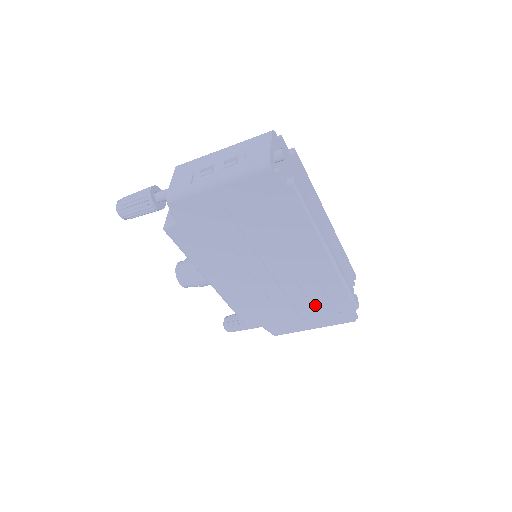
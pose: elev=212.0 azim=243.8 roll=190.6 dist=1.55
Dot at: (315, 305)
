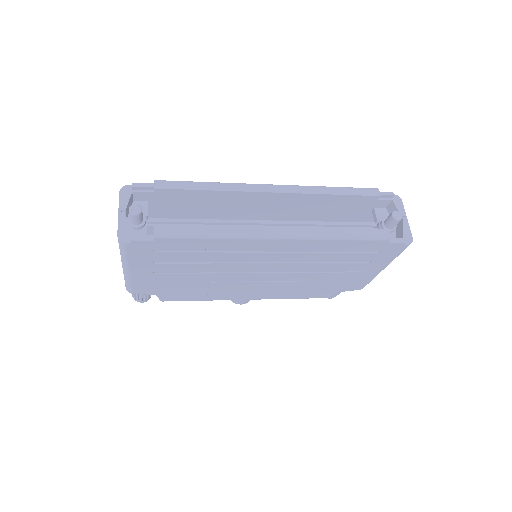
Dot at: (347, 260)
